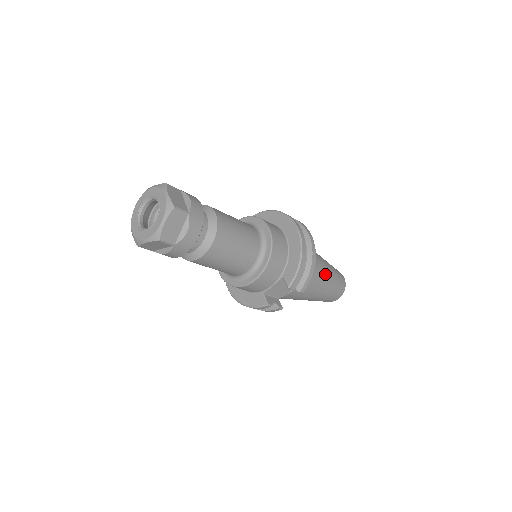
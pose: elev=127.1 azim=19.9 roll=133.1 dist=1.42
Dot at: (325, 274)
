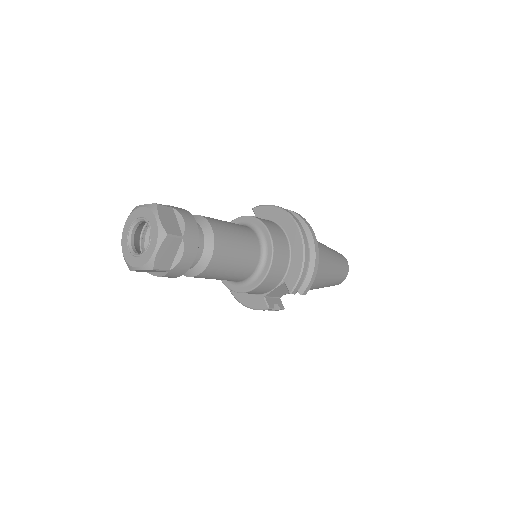
Dot at: (328, 266)
